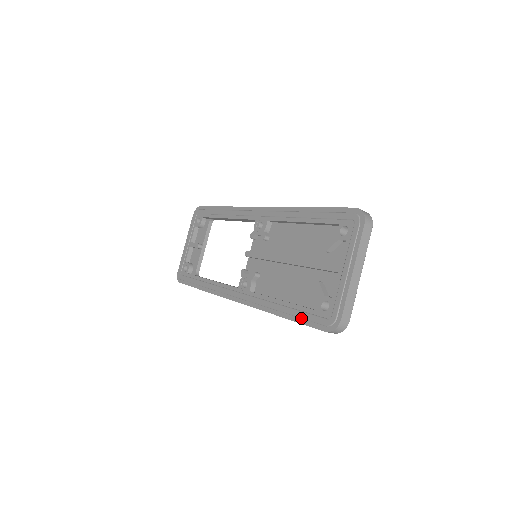
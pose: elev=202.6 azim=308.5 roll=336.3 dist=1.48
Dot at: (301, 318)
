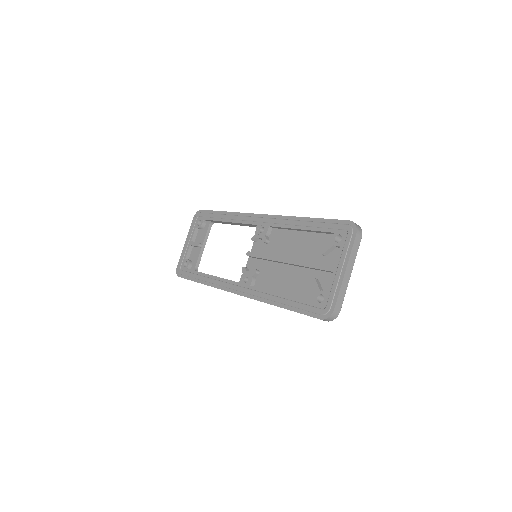
Dot at: (299, 308)
